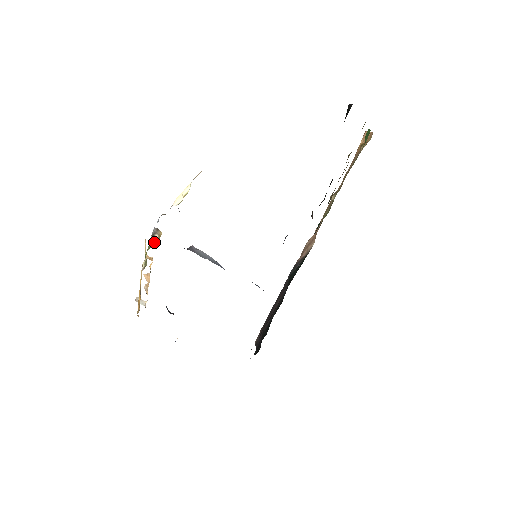
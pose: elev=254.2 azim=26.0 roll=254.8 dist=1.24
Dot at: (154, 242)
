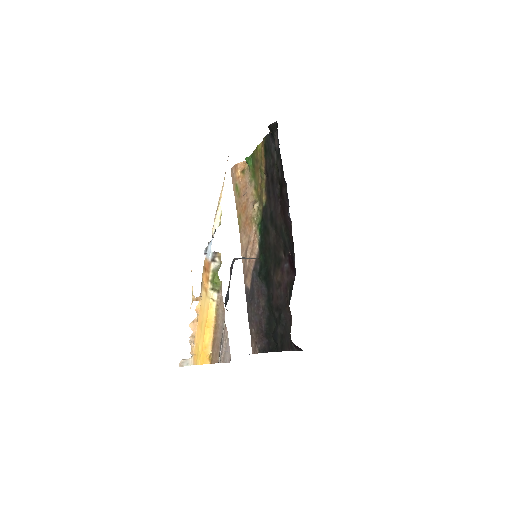
Dot at: (217, 265)
